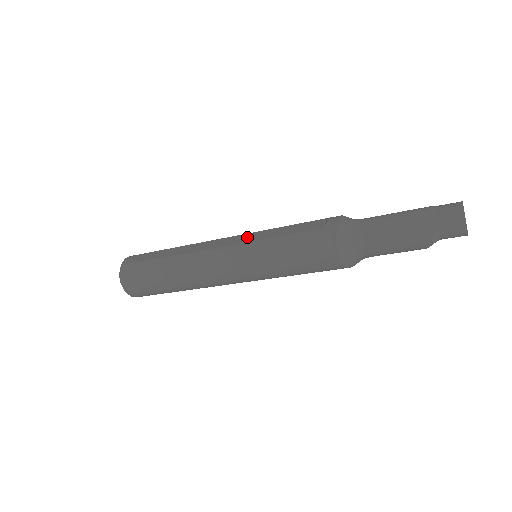
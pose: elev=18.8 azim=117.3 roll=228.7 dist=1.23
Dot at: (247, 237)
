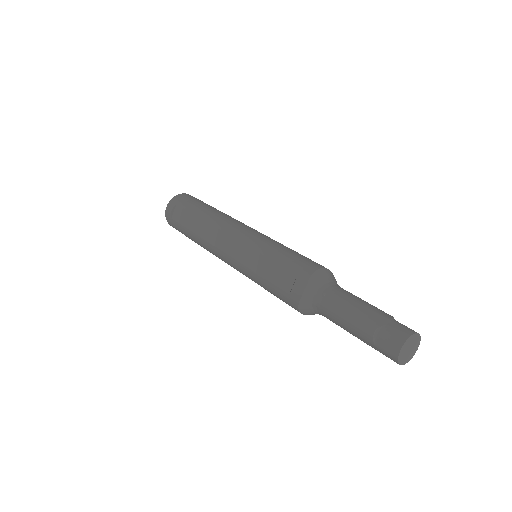
Dot at: (240, 252)
